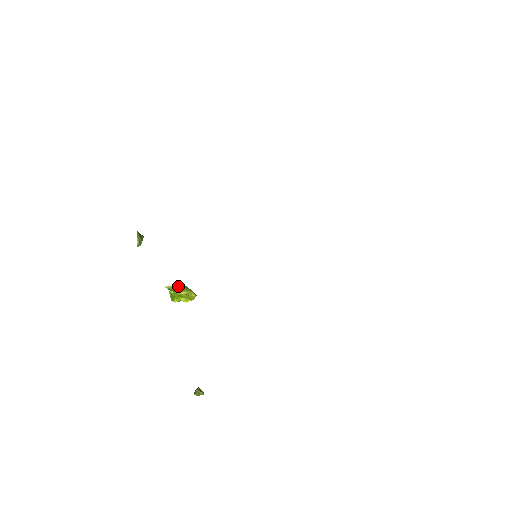
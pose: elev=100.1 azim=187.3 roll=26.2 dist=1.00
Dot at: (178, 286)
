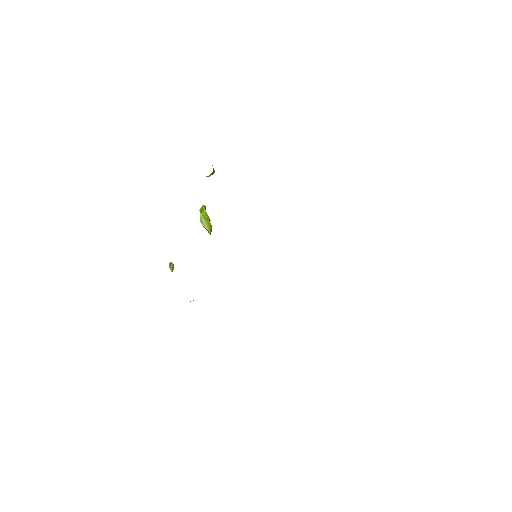
Dot at: occluded
